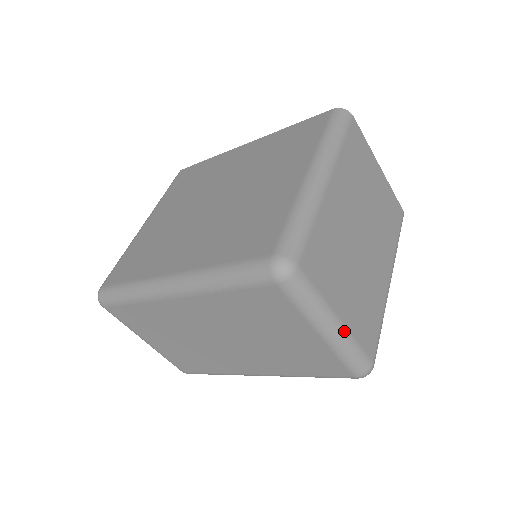
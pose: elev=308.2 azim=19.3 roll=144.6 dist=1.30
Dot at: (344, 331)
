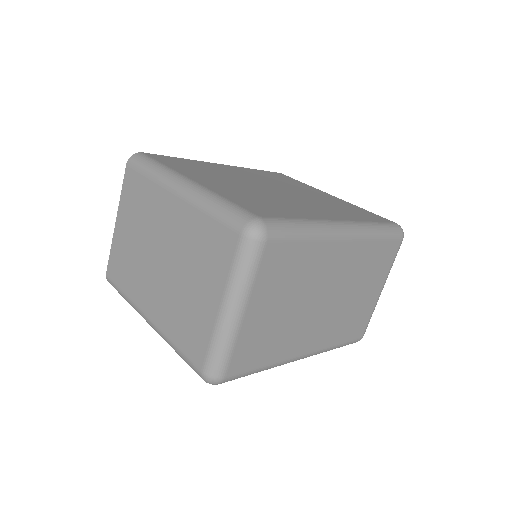
Dot at: occluded
